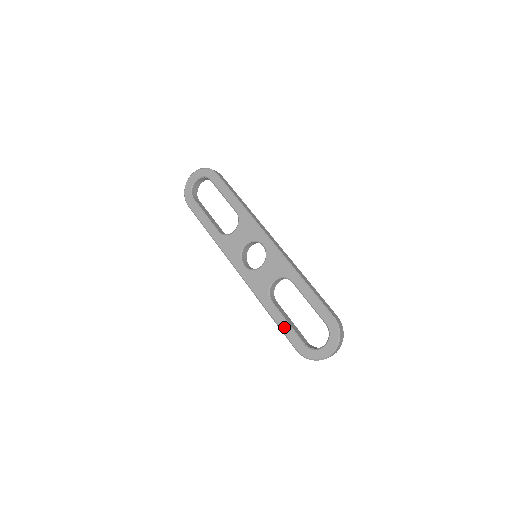
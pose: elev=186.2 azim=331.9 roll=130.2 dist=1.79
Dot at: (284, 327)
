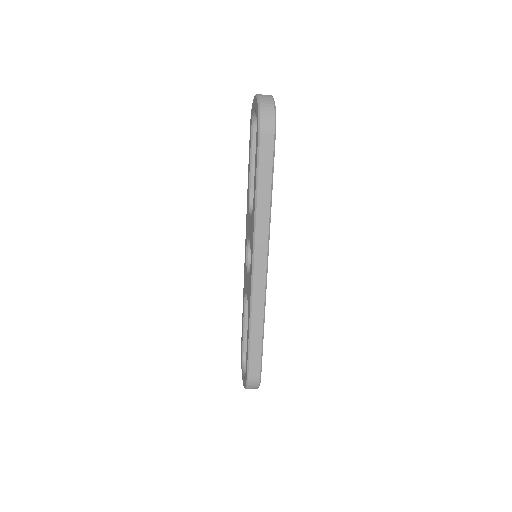
Dot at: (242, 326)
